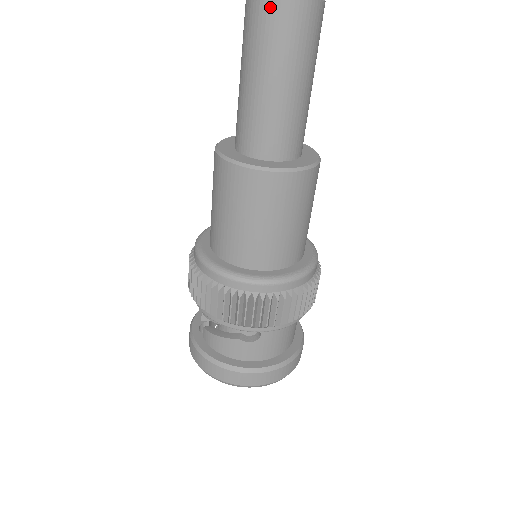
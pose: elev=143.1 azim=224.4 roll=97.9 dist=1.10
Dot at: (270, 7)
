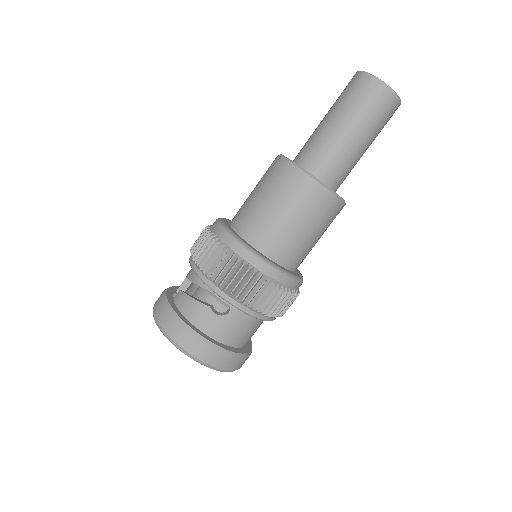
Dot at: (370, 82)
